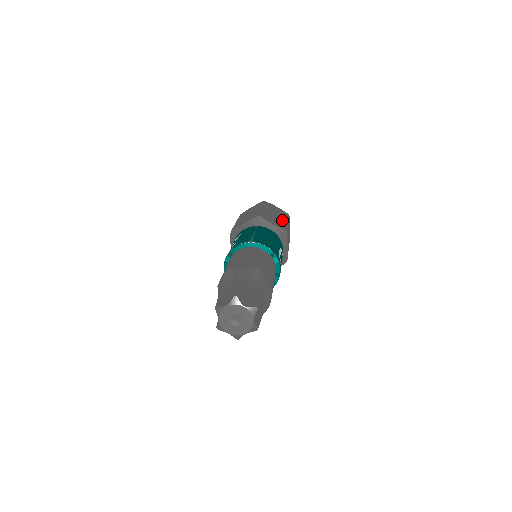
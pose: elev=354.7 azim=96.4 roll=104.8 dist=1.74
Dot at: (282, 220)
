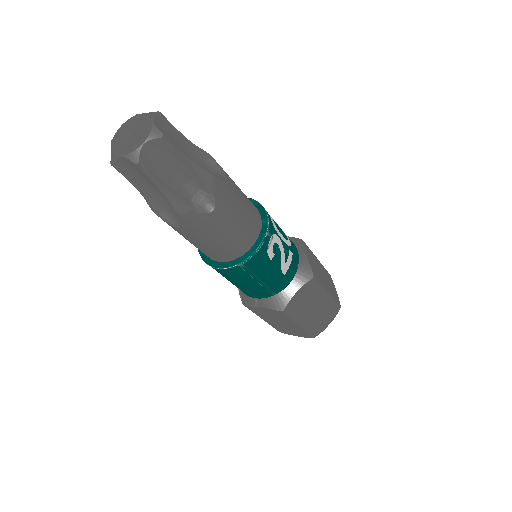
Dot at: occluded
